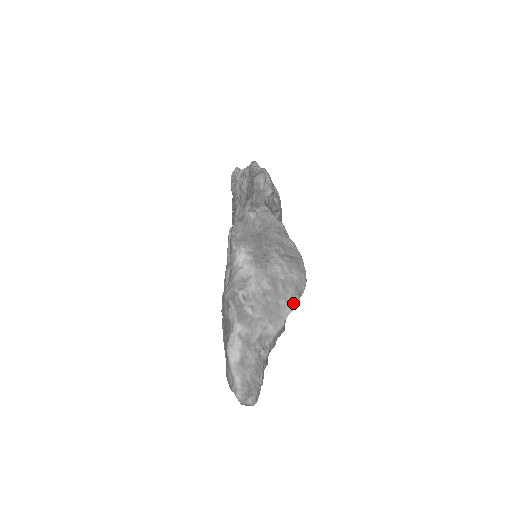
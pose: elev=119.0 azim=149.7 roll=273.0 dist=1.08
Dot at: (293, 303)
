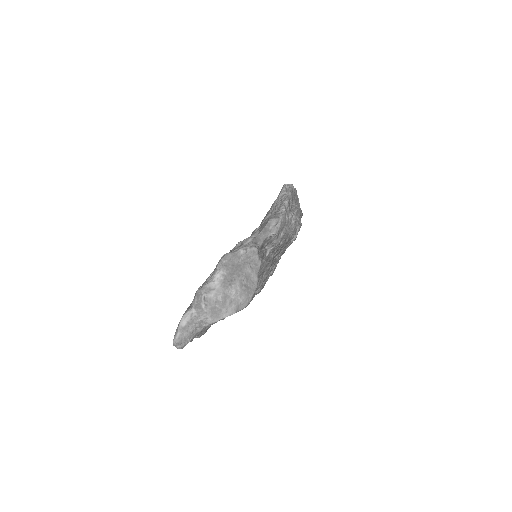
Dot at: (230, 314)
